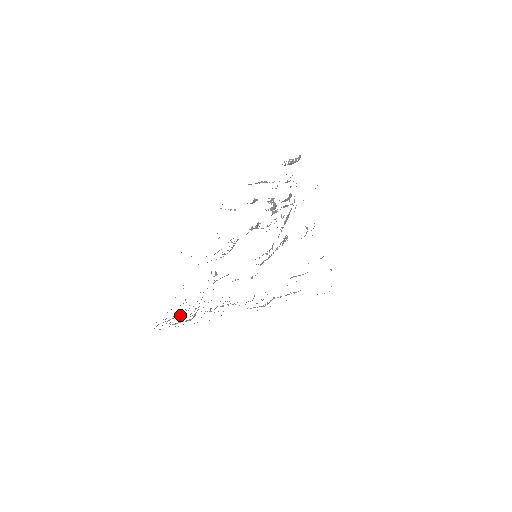
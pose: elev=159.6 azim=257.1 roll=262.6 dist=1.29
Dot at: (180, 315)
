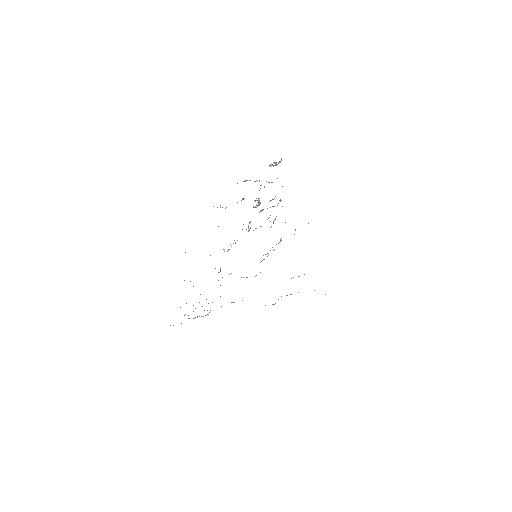
Dot at: occluded
